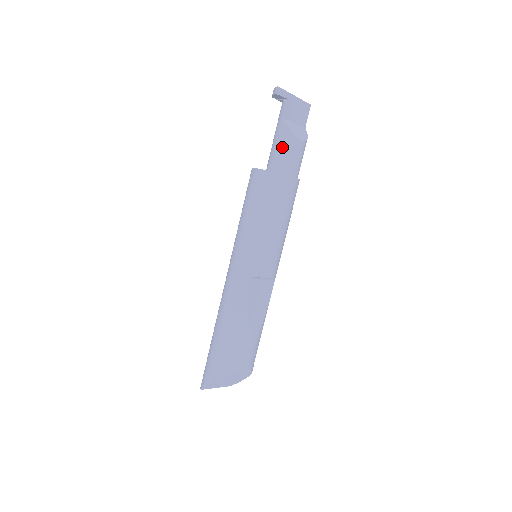
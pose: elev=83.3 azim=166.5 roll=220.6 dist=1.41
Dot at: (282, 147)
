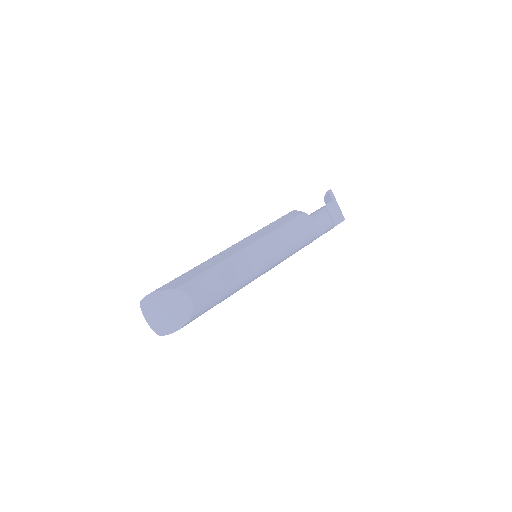
Dot at: (316, 213)
